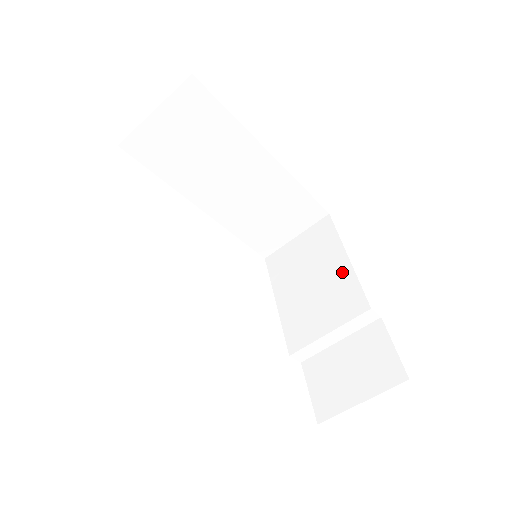
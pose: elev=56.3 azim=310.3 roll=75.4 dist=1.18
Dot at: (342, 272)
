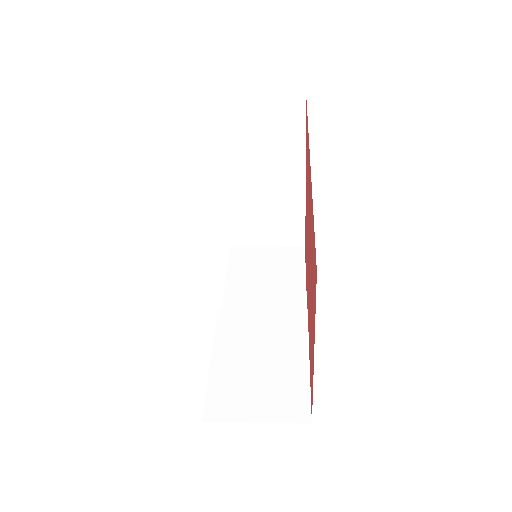
Dot at: (294, 175)
